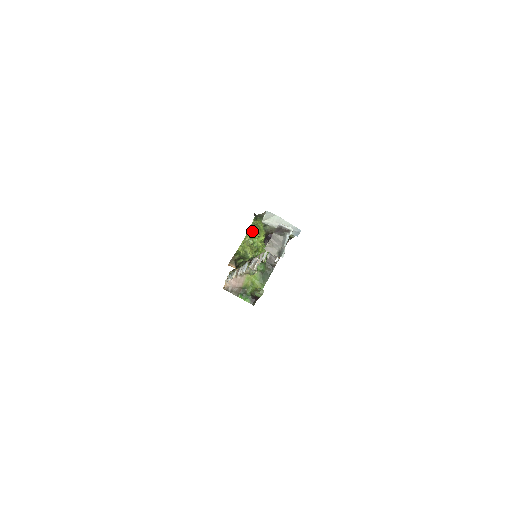
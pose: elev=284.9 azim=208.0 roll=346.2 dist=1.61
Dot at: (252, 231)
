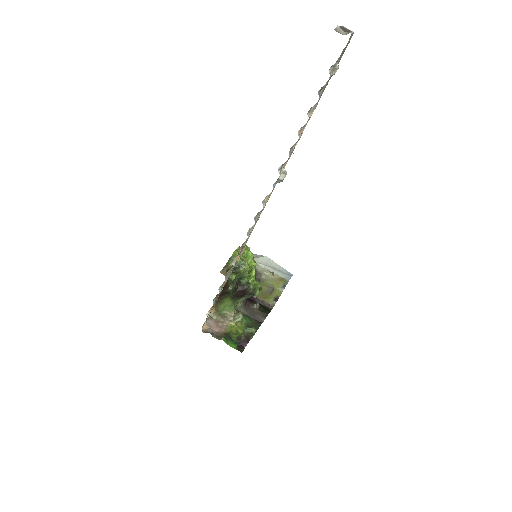
Dot at: (246, 247)
